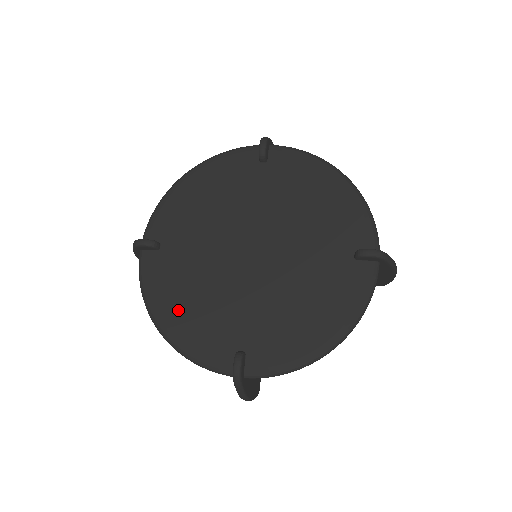
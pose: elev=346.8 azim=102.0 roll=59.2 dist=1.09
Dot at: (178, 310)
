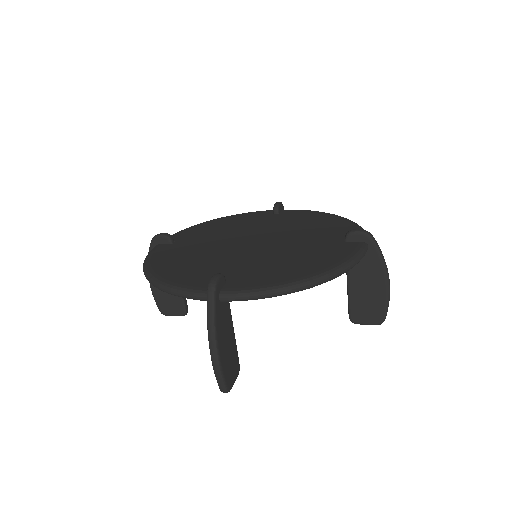
Dot at: (172, 265)
